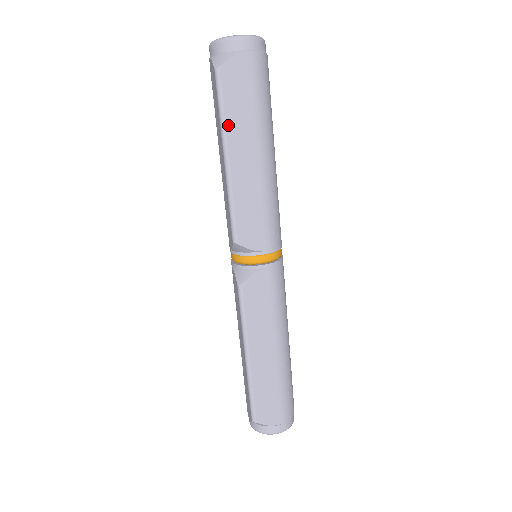
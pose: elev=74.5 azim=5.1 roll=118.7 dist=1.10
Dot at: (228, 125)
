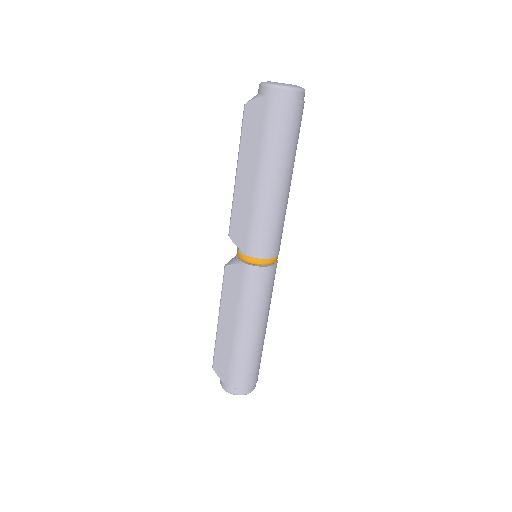
Dot at: (242, 148)
